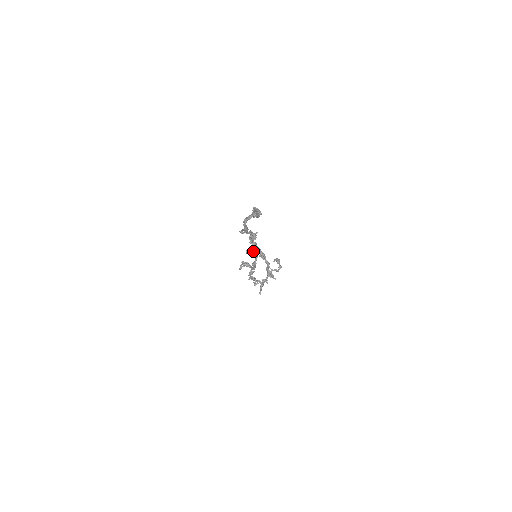
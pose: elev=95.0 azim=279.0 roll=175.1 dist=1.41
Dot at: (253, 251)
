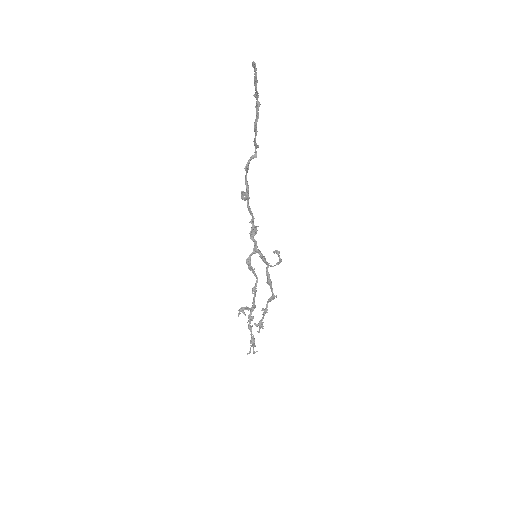
Dot at: (253, 269)
